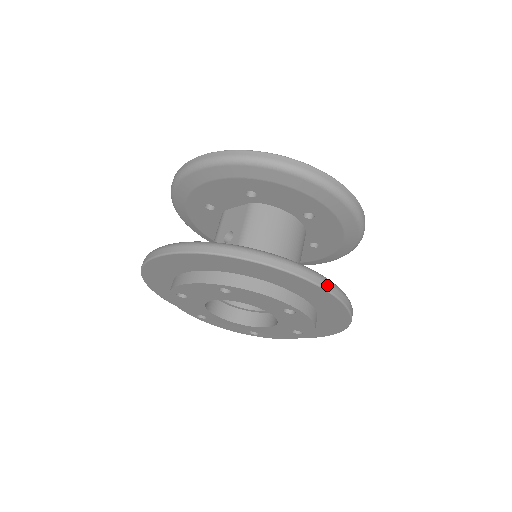
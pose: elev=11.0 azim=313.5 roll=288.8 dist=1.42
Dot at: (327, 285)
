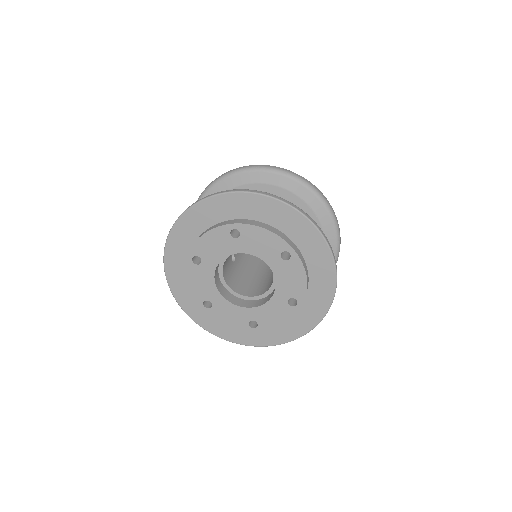
Dot at: (223, 192)
